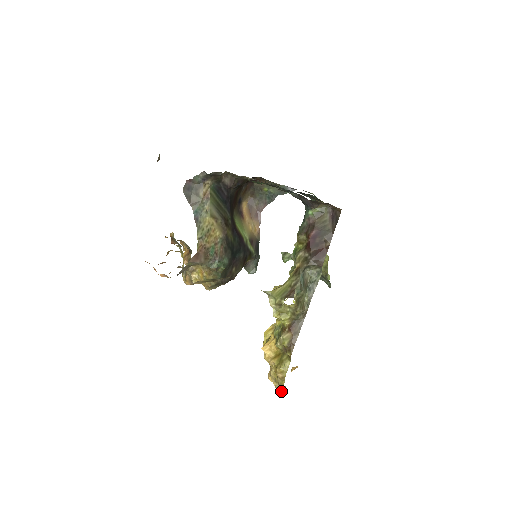
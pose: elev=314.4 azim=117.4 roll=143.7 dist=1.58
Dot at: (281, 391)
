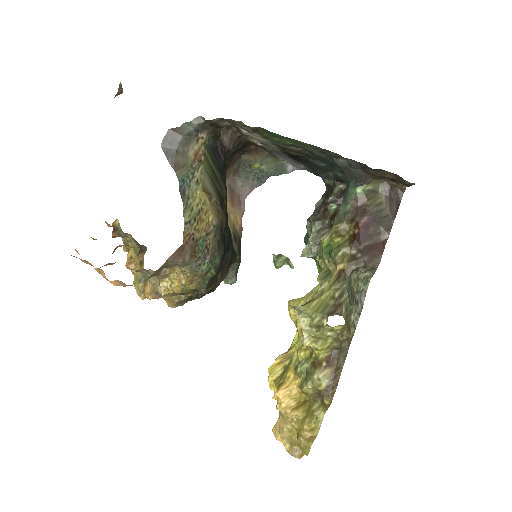
Dot at: (300, 457)
